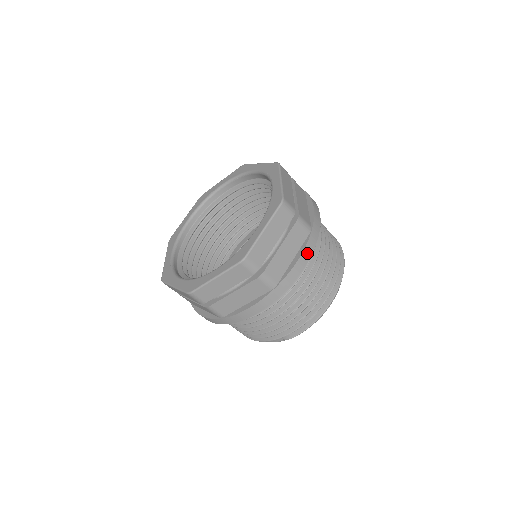
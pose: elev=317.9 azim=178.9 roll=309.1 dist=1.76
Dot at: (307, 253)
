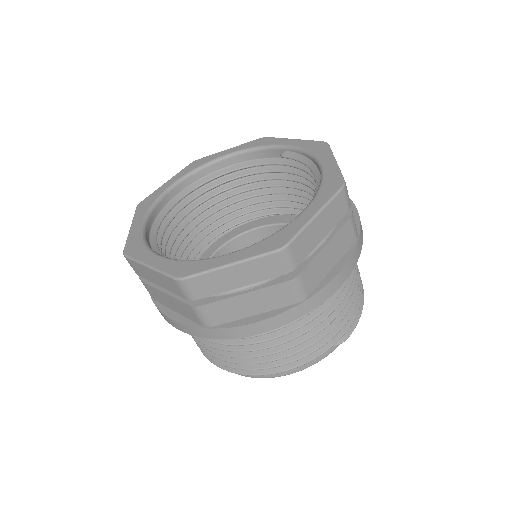
Dot at: occluded
